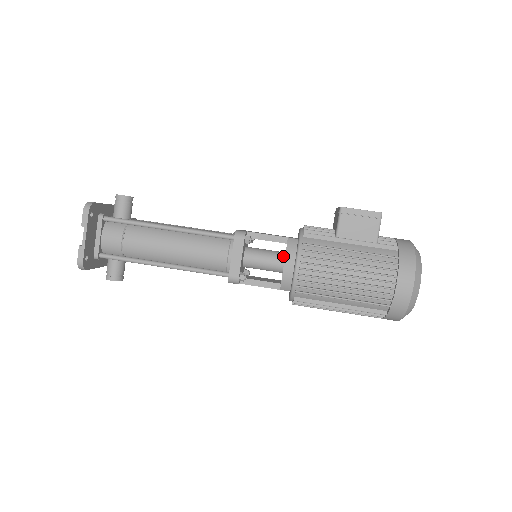
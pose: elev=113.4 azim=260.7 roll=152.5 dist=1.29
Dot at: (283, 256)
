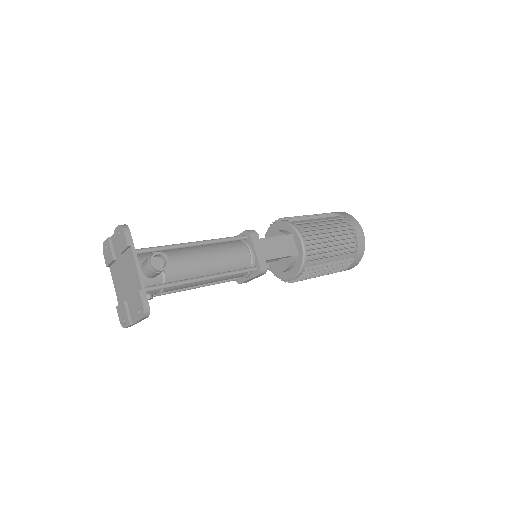
Dot at: occluded
